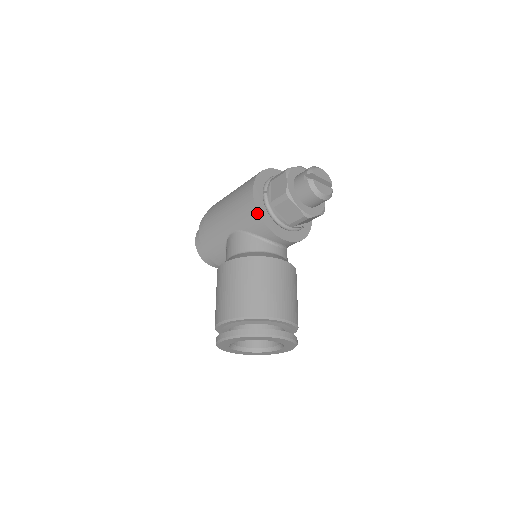
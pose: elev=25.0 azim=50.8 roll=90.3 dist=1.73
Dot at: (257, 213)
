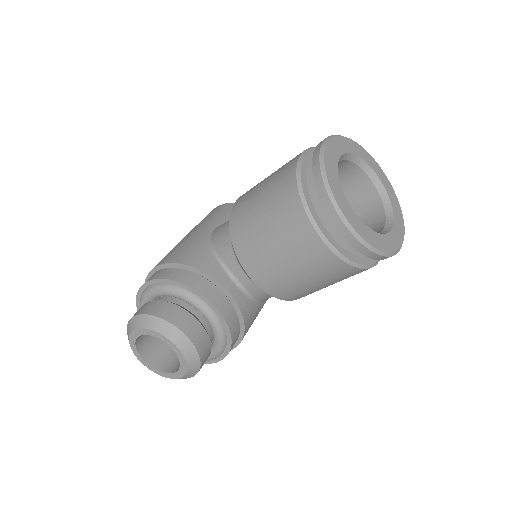
Dot at: occluded
